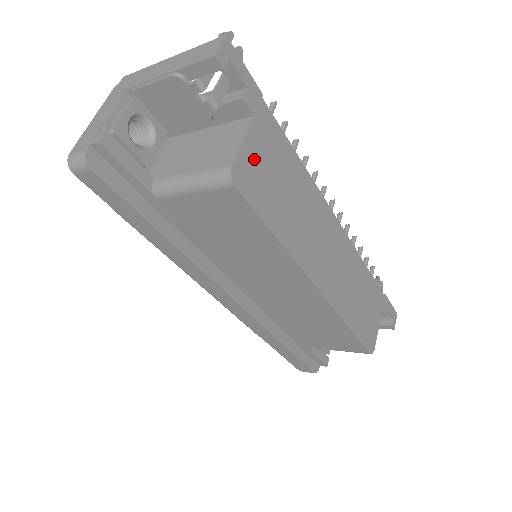
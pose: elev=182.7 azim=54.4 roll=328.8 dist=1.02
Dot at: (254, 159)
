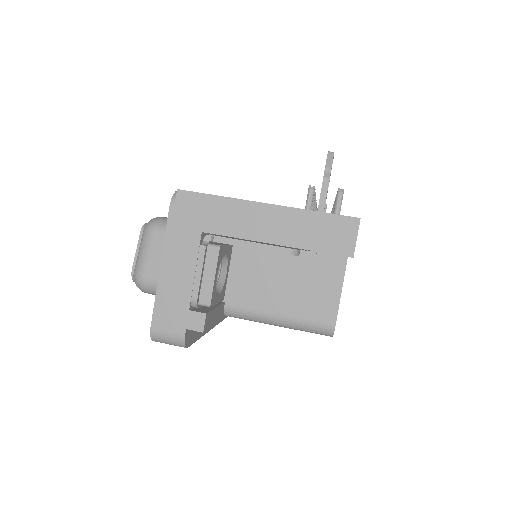
Dot at: occluded
